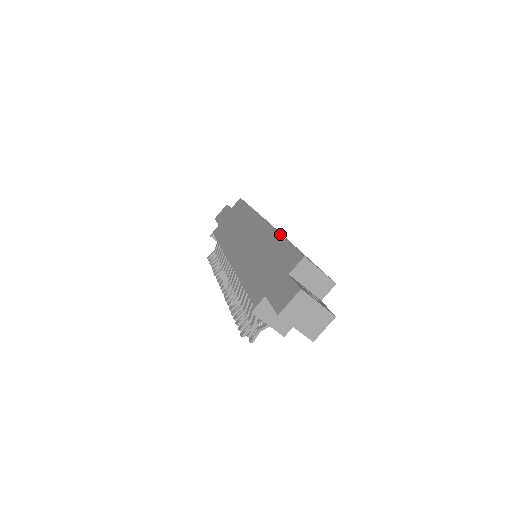
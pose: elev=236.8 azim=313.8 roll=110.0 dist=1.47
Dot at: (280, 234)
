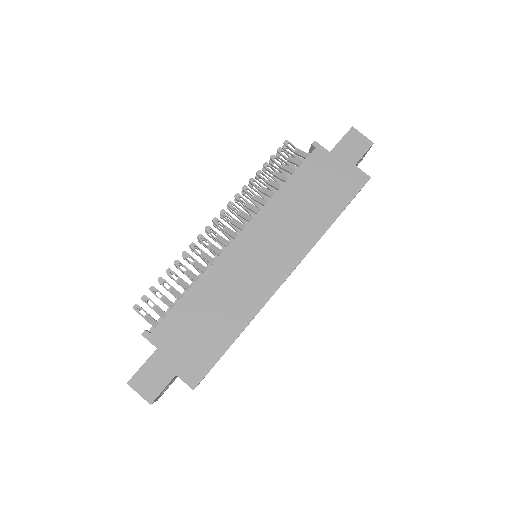
Dot at: occluded
